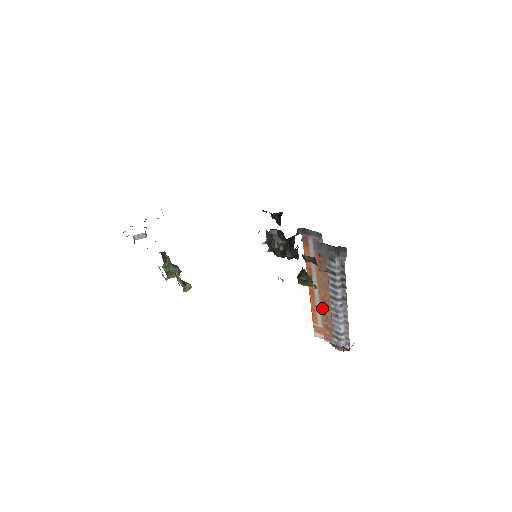
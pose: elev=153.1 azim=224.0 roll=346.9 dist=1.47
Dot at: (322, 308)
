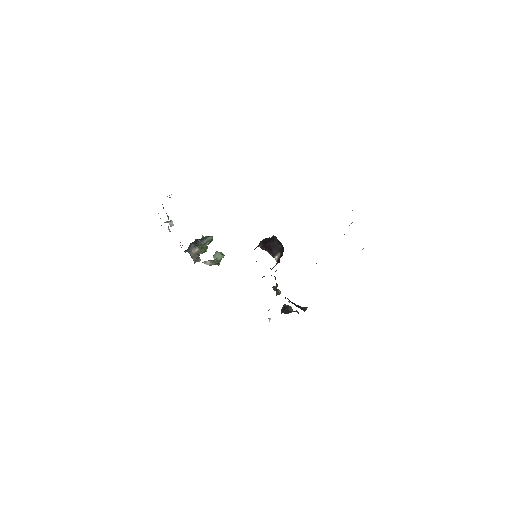
Dot at: occluded
